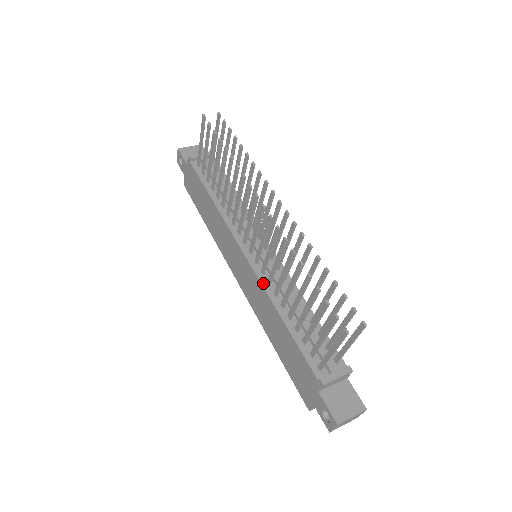
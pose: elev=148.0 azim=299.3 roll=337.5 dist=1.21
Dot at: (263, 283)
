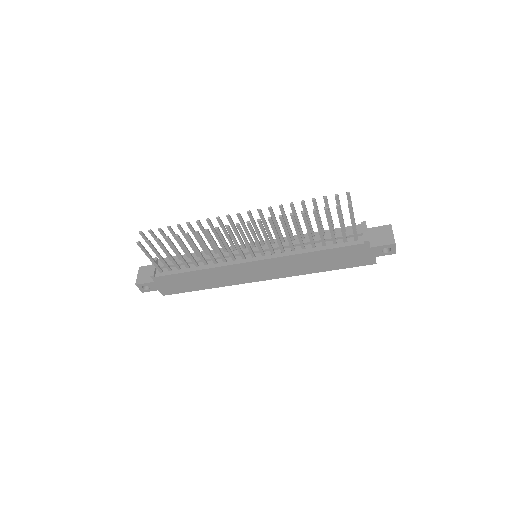
Dot at: (282, 255)
